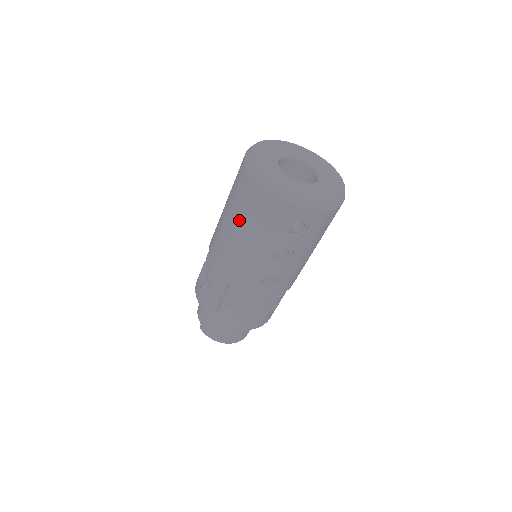
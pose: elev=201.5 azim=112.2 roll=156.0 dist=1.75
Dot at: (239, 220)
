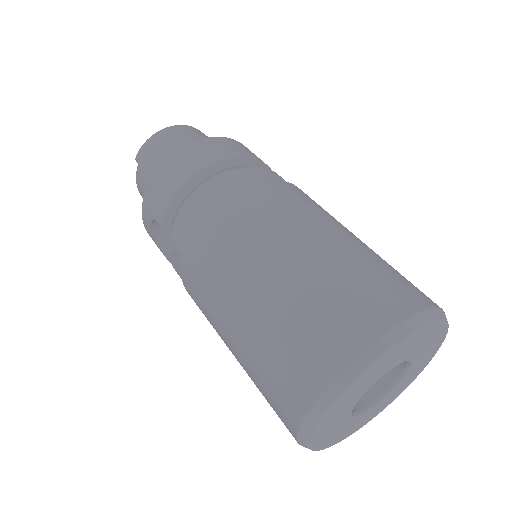
Dot at: occluded
